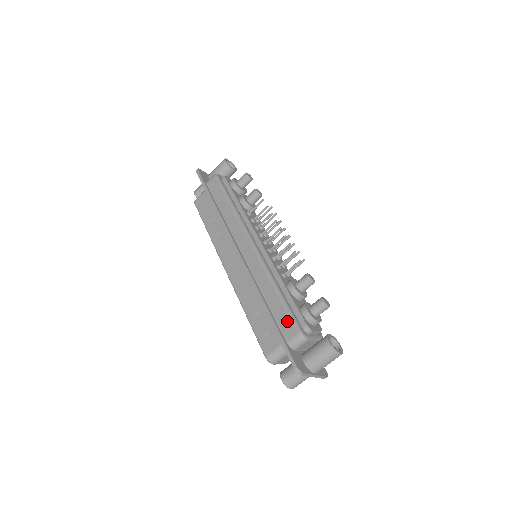
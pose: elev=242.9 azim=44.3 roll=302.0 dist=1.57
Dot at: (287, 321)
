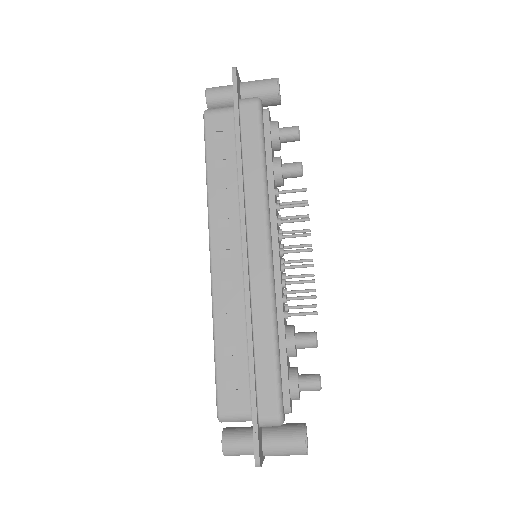
Dot at: (271, 392)
